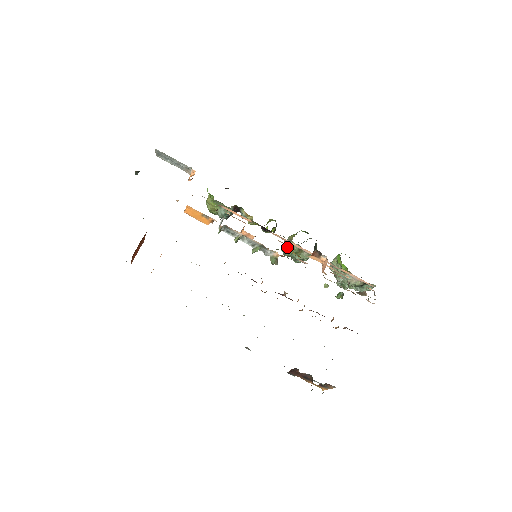
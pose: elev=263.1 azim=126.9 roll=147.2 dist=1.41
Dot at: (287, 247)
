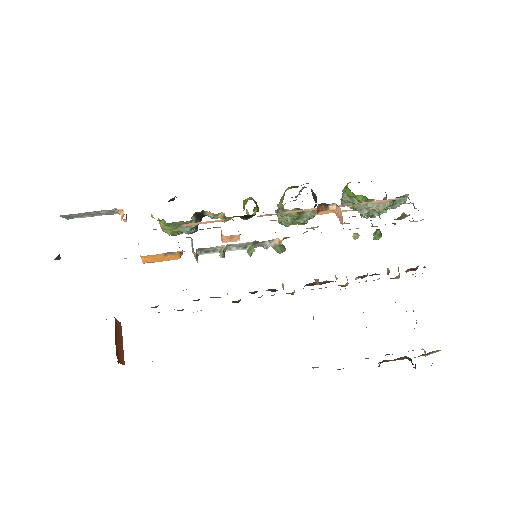
Dot at: occluded
